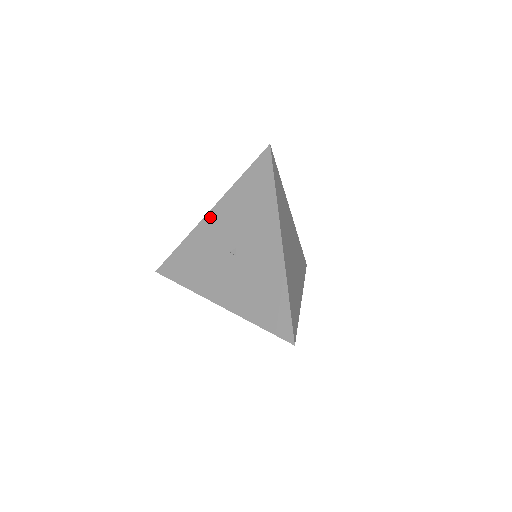
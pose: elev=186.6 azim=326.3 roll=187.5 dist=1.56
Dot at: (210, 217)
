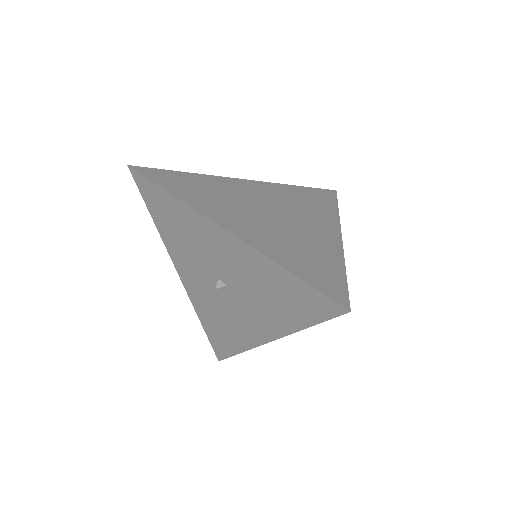
Dot at: (222, 235)
